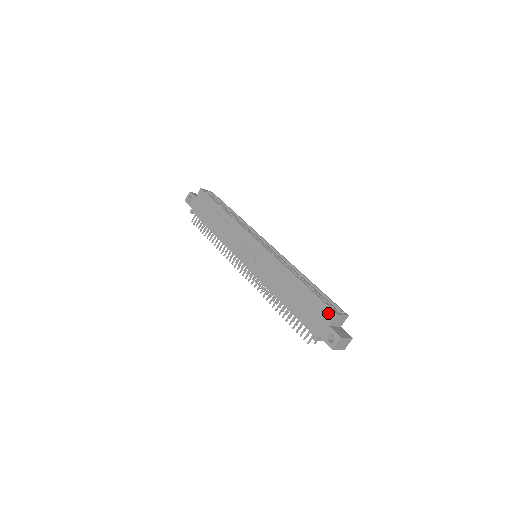
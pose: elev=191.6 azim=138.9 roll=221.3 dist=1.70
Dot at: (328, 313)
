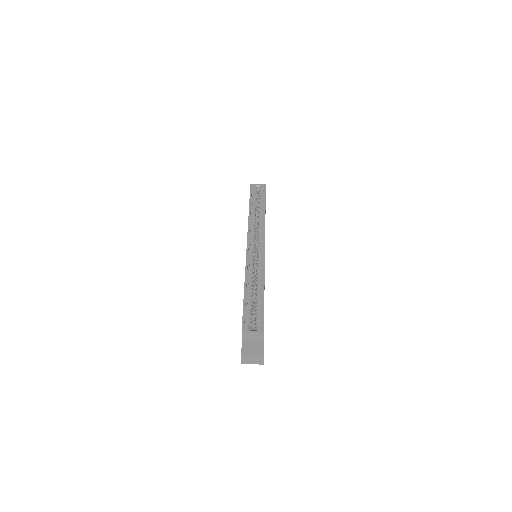
Dot at: occluded
